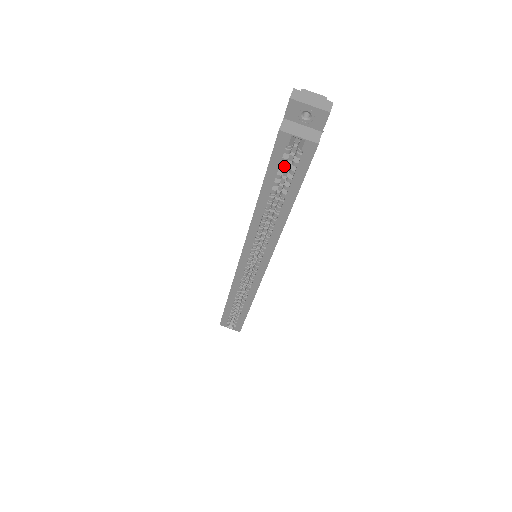
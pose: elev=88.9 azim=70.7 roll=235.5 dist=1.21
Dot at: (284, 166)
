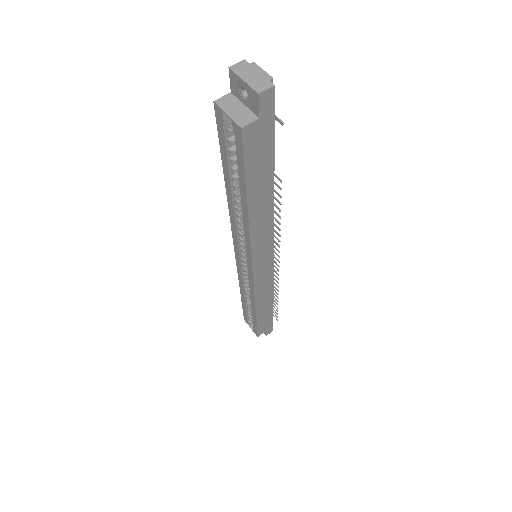
Dot at: (233, 150)
